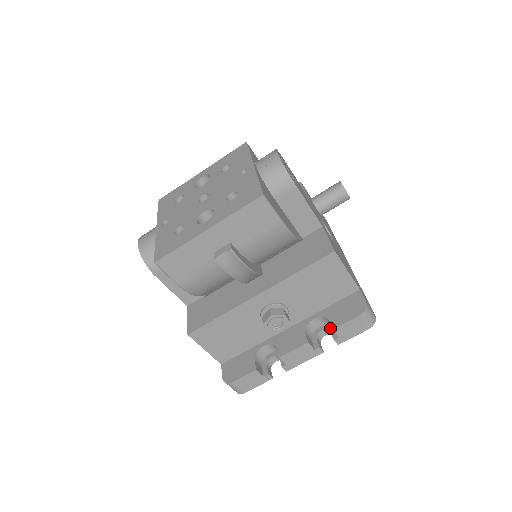
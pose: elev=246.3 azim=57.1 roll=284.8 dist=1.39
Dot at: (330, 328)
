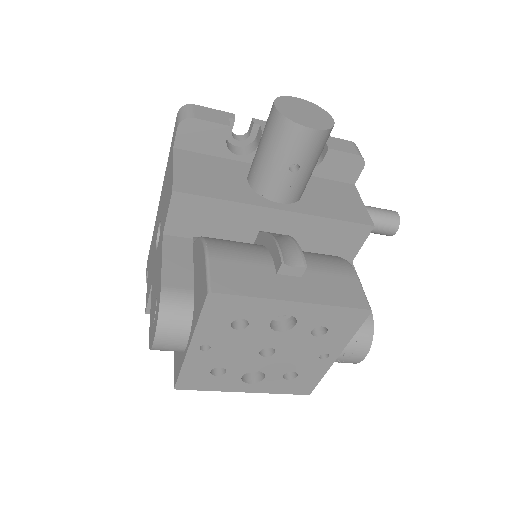
Dot at: occluded
